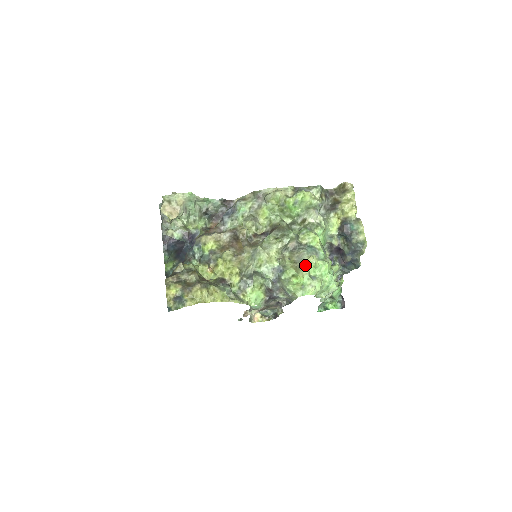
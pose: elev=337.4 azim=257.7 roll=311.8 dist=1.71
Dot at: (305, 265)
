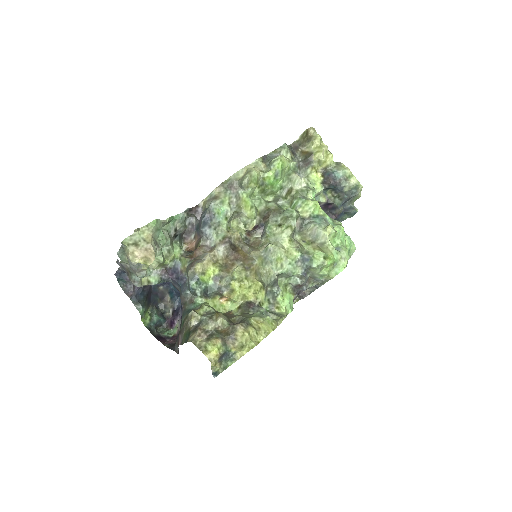
Dot at: (326, 240)
